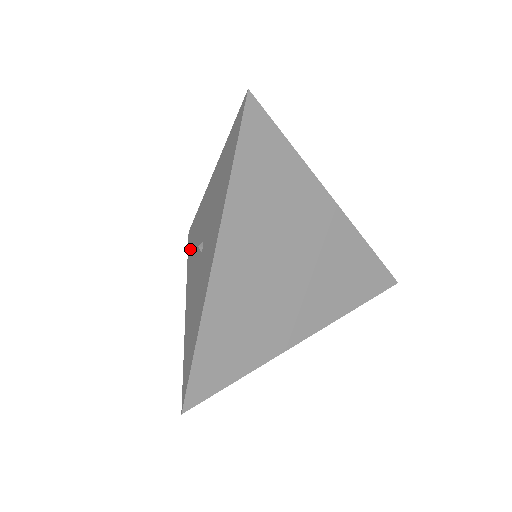
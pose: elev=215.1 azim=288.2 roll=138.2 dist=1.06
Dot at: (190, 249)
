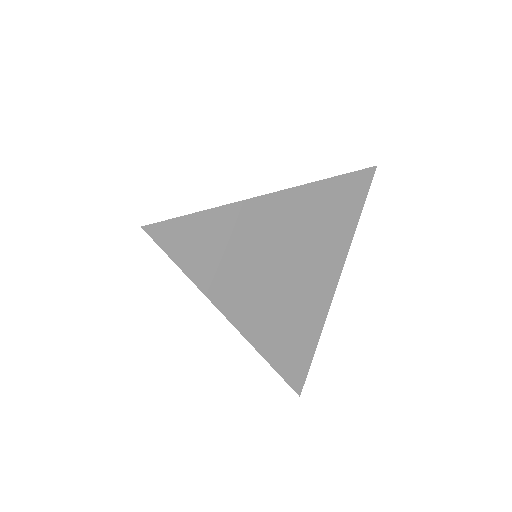
Dot at: occluded
